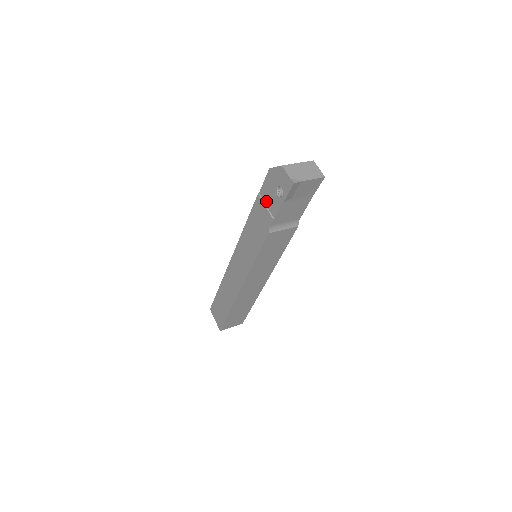
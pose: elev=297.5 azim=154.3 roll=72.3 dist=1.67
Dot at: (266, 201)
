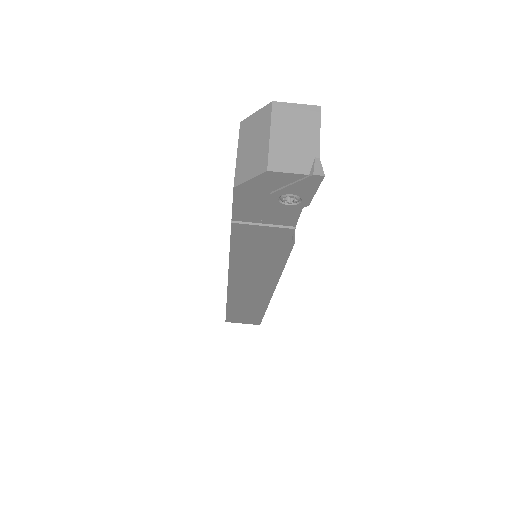
Dot at: (259, 221)
